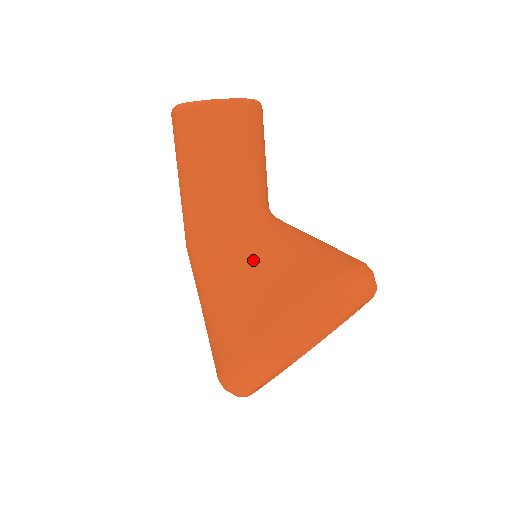
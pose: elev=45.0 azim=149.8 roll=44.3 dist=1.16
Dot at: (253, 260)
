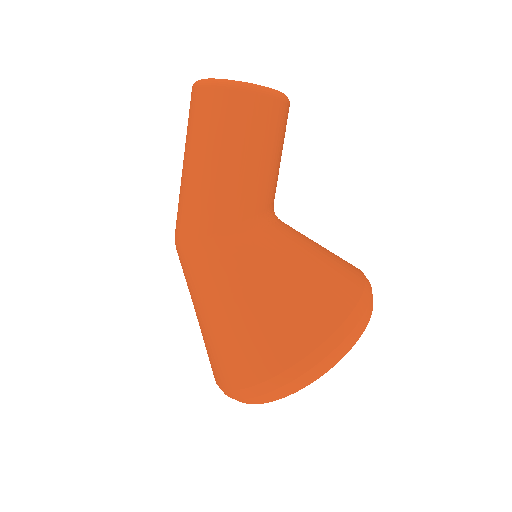
Dot at: (298, 261)
